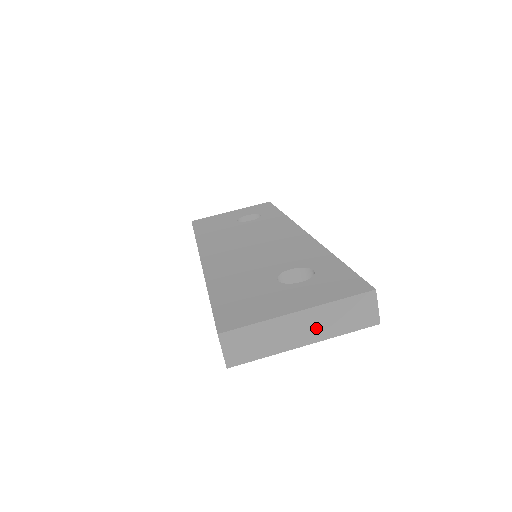
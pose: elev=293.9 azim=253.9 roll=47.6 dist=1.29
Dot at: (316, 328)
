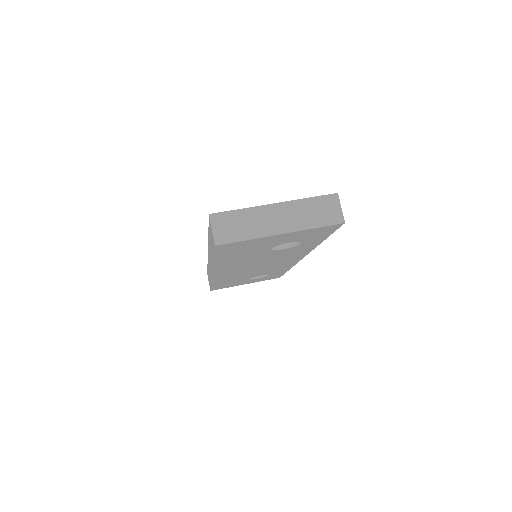
Dot at: (290, 220)
